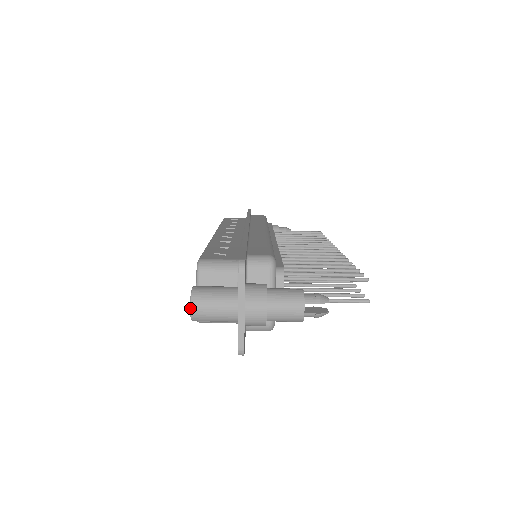
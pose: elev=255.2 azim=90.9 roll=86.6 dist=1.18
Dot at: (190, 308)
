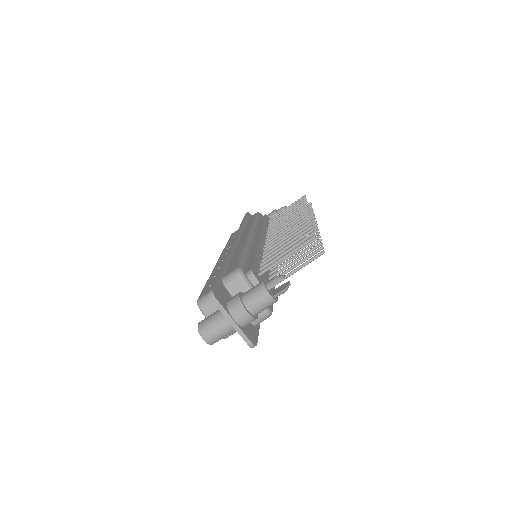
Dot at: (203, 339)
